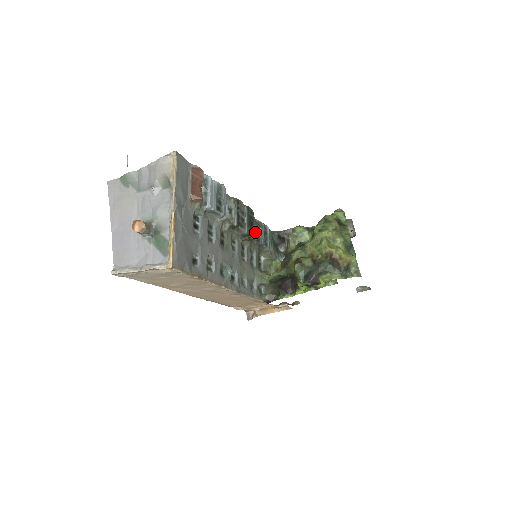
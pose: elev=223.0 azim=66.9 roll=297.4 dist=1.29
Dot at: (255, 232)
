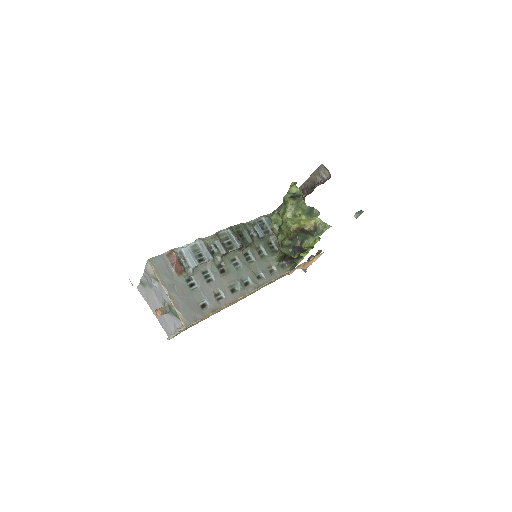
Dot at: (253, 232)
